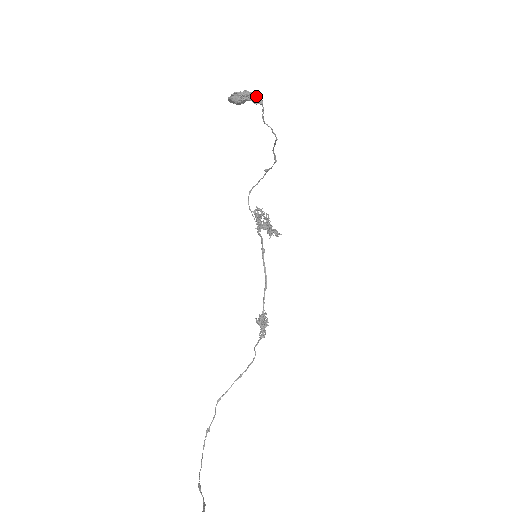
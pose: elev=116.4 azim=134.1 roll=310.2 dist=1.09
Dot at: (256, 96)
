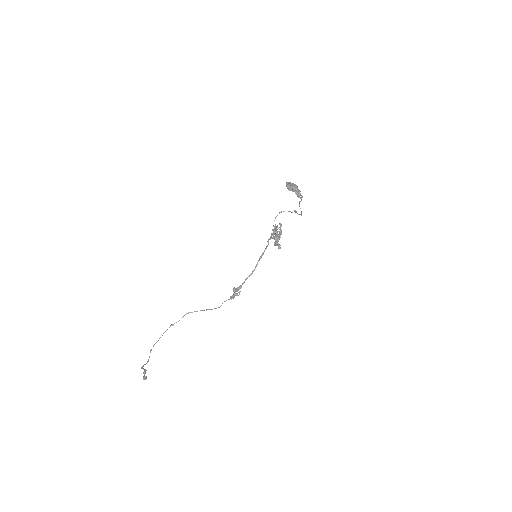
Dot at: (300, 195)
